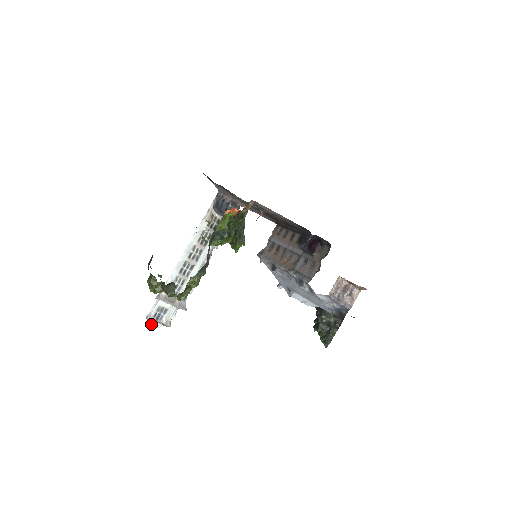
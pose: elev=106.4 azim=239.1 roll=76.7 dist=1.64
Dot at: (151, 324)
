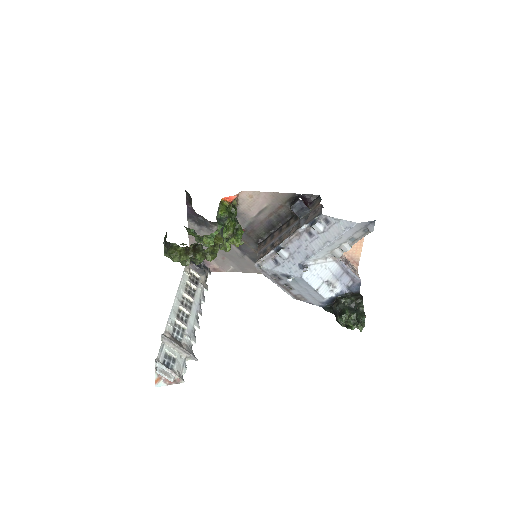
Dot at: (162, 374)
